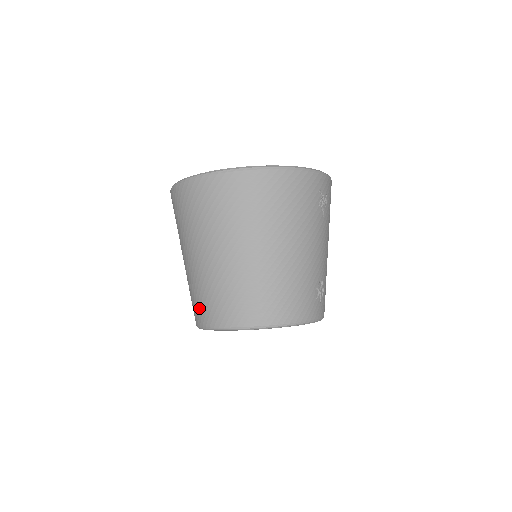
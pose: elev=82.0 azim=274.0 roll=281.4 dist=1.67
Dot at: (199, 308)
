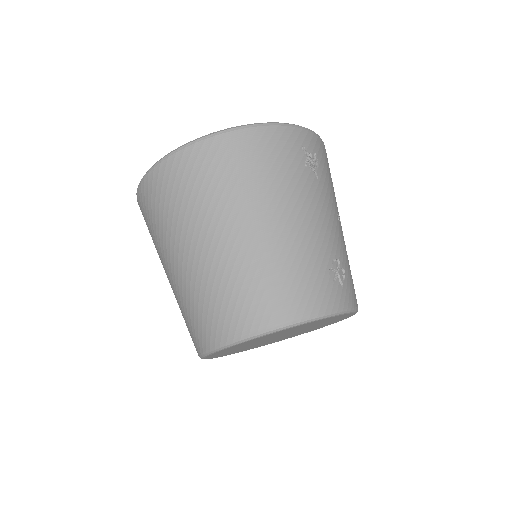
Dot at: (191, 331)
